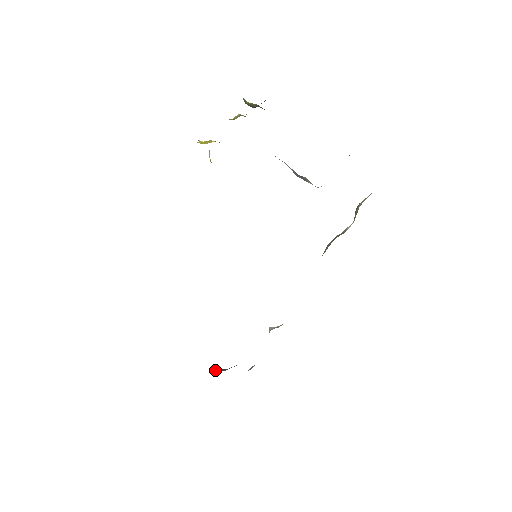
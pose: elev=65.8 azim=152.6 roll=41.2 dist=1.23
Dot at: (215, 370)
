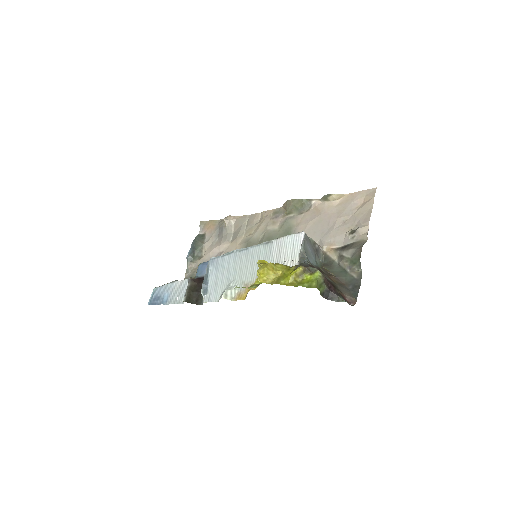
Dot at: (189, 258)
